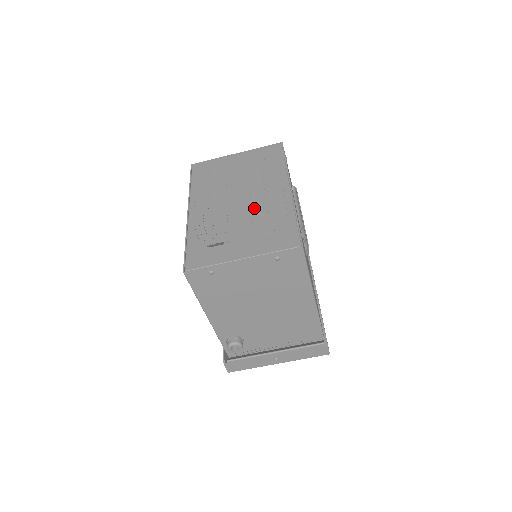
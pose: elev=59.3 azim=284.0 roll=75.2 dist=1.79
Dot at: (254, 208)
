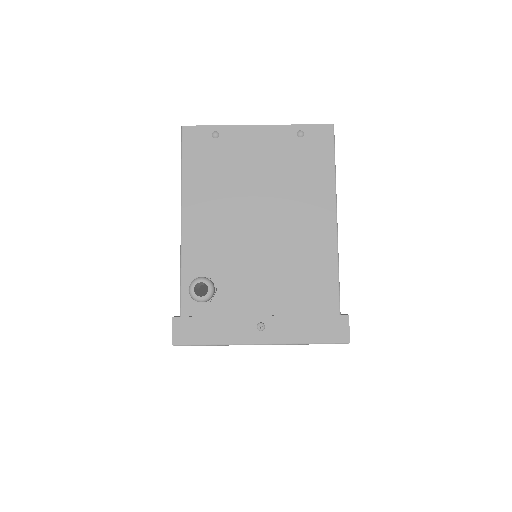
Dot at: occluded
